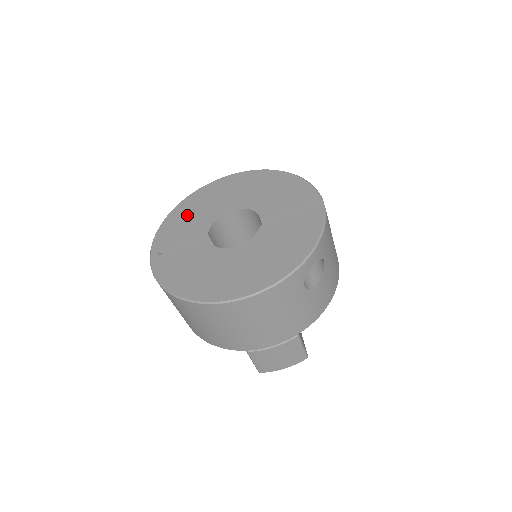
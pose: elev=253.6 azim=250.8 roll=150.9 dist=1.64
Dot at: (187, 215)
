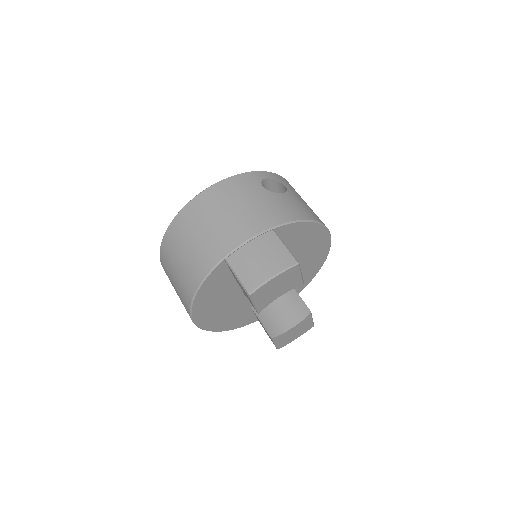
Dot at: occluded
